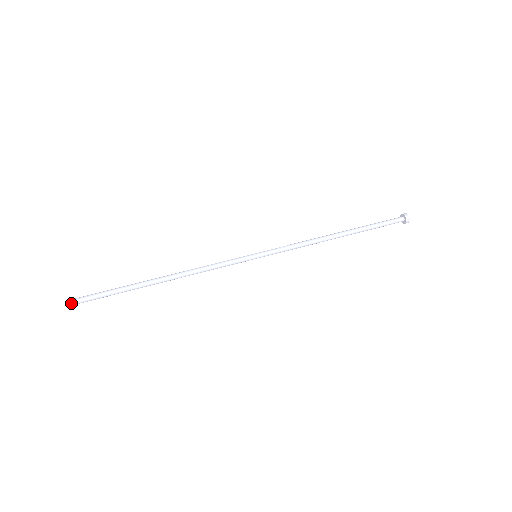
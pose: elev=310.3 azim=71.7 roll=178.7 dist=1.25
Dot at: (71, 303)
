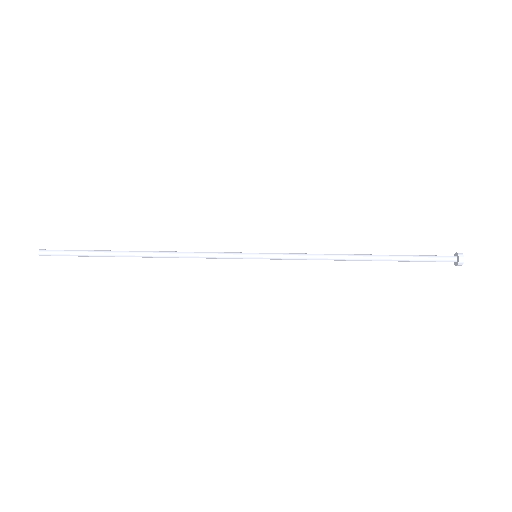
Dot at: (44, 250)
